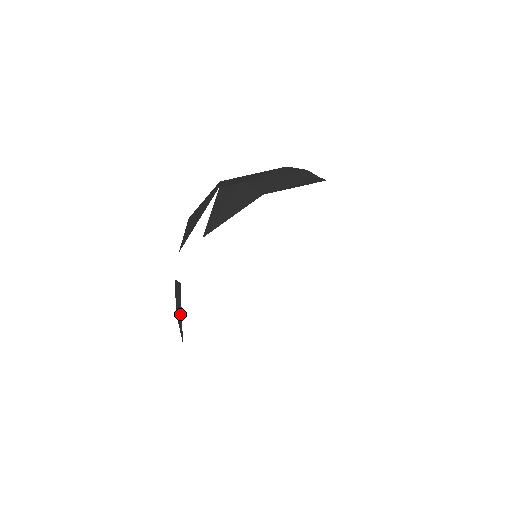
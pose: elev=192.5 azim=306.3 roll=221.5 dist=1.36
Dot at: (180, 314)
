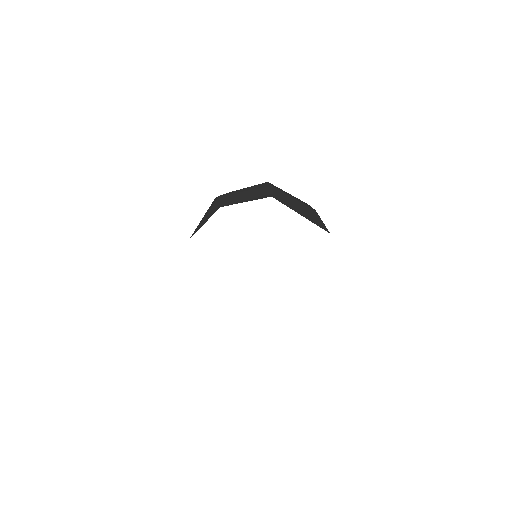
Dot at: occluded
